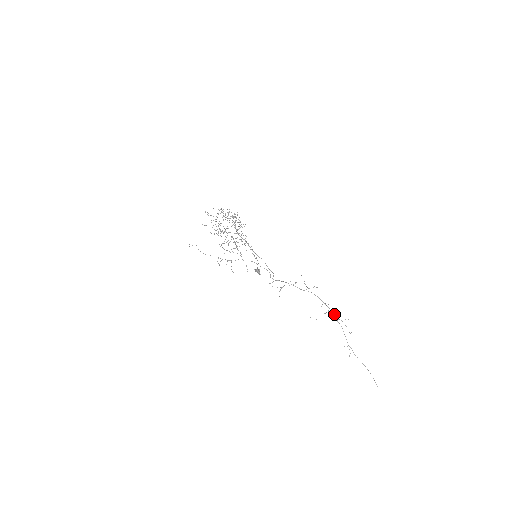
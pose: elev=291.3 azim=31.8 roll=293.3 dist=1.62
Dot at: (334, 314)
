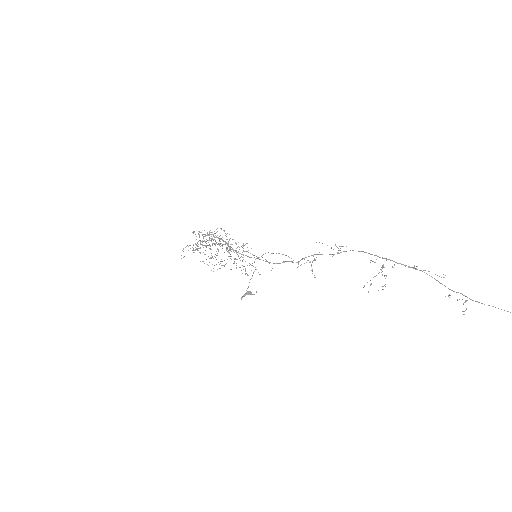
Dot at: (384, 275)
